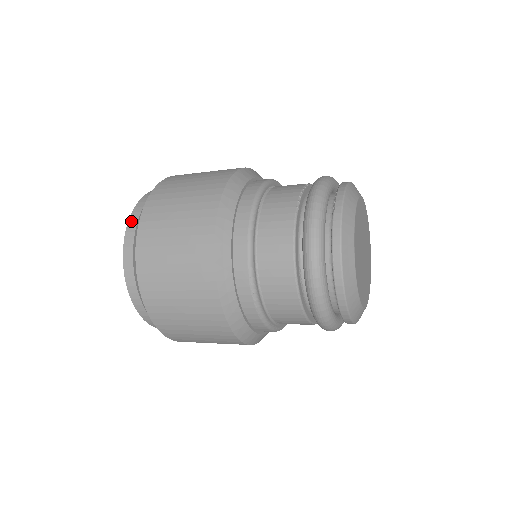
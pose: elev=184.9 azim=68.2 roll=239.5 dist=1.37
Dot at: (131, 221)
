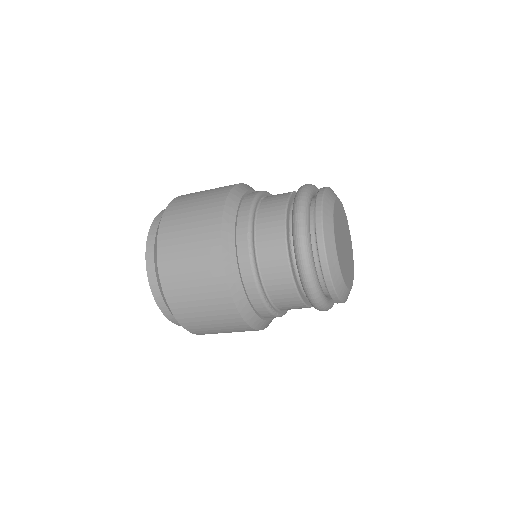
Dot at: (161, 212)
